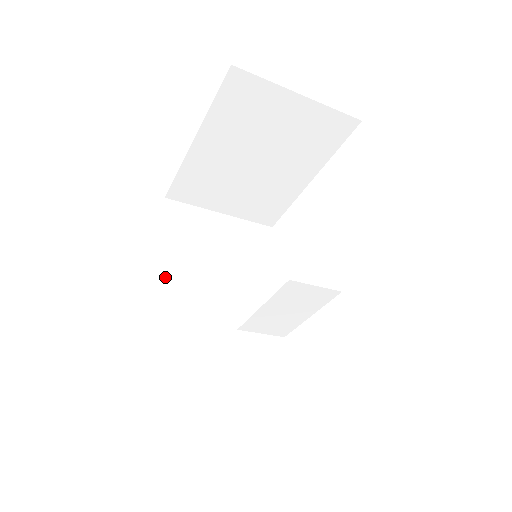
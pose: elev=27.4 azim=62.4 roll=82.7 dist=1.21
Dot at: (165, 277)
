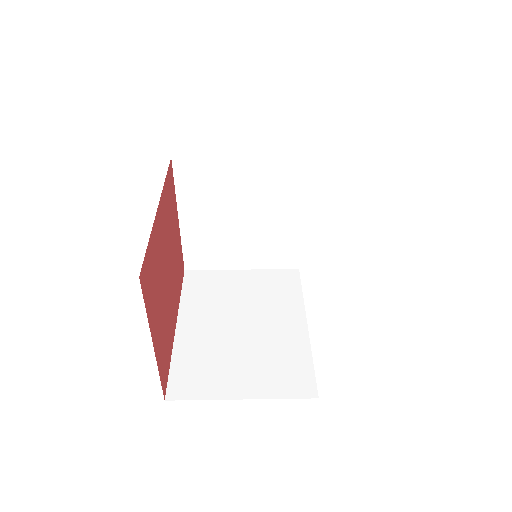
Dot at: (186, 240)
